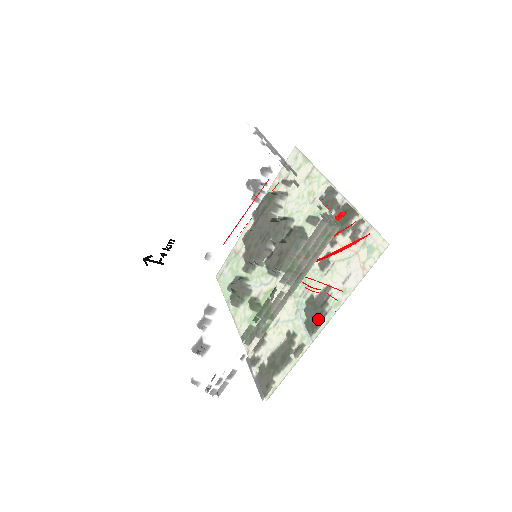
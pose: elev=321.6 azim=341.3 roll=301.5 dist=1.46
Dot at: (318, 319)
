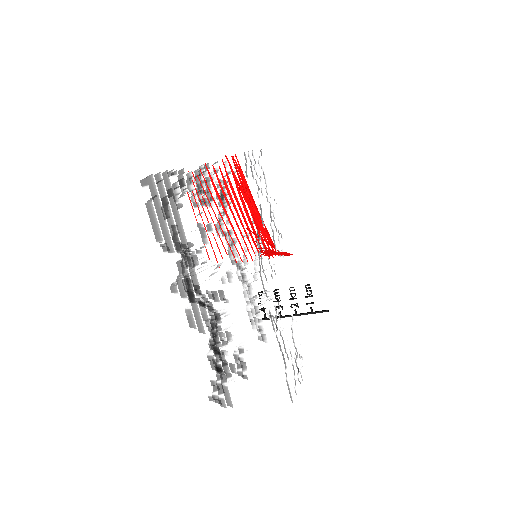
Dot at: occluded
